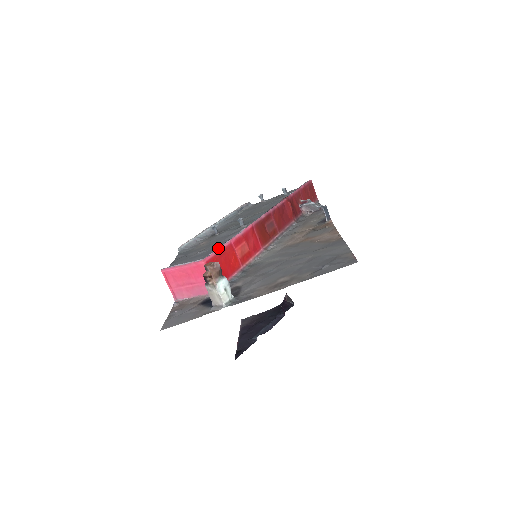
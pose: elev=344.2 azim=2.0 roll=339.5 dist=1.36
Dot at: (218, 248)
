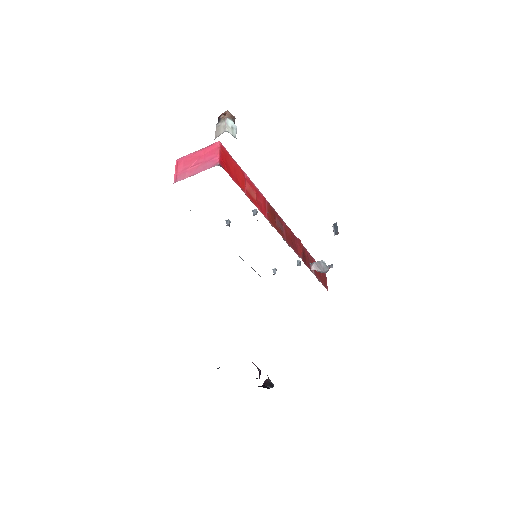
Dot at: (233, 159)
